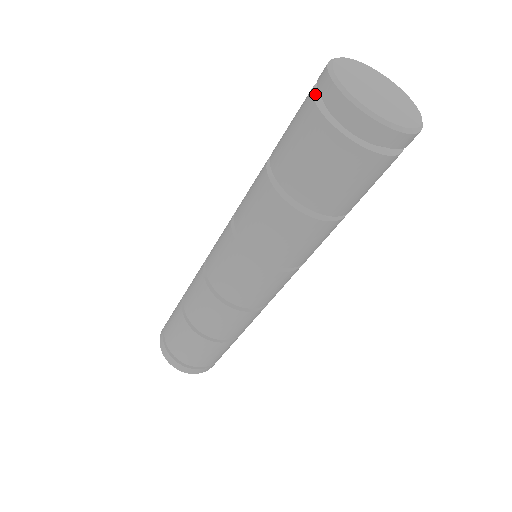
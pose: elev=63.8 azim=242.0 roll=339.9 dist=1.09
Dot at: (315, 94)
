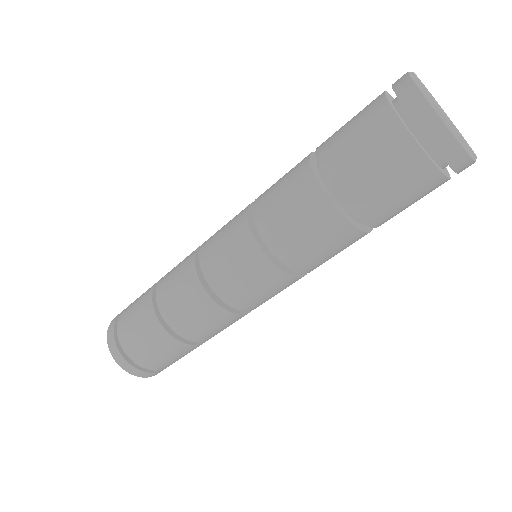
Dot at: (387, 94)
